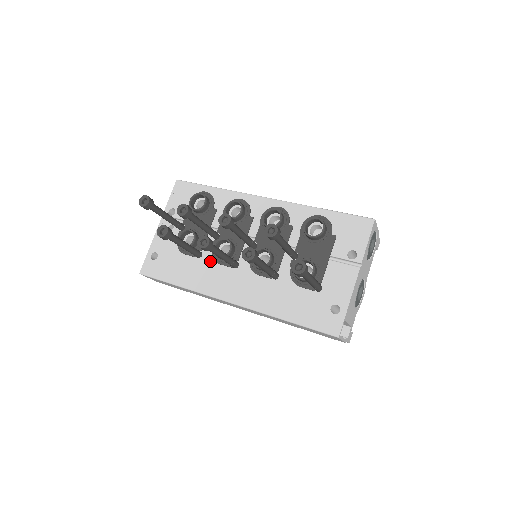
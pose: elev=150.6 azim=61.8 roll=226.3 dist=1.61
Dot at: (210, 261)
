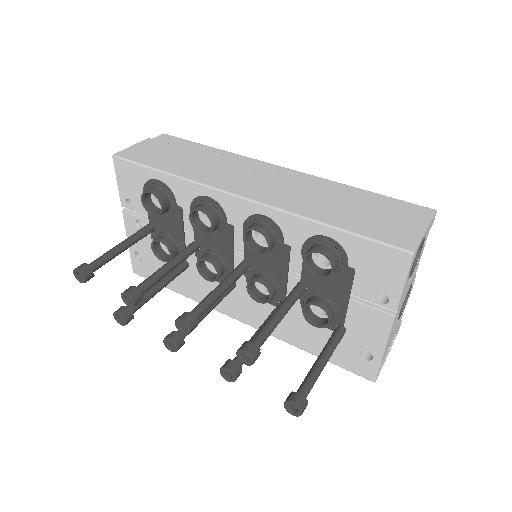
Dot at: occluded
